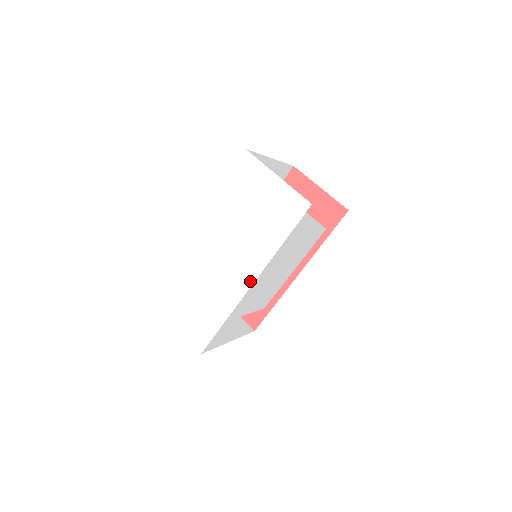
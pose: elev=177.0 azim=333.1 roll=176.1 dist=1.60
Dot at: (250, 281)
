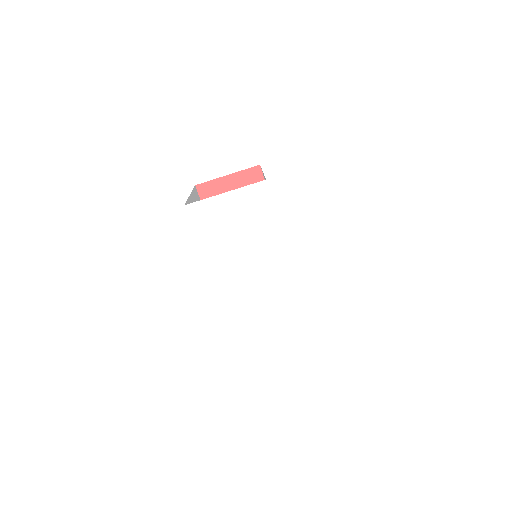
Dot at: (288, 266)
